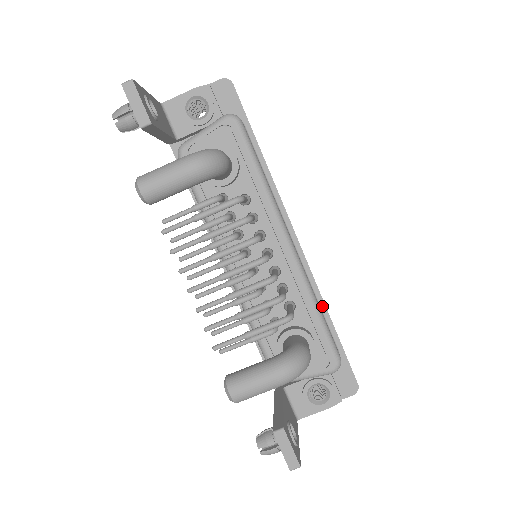
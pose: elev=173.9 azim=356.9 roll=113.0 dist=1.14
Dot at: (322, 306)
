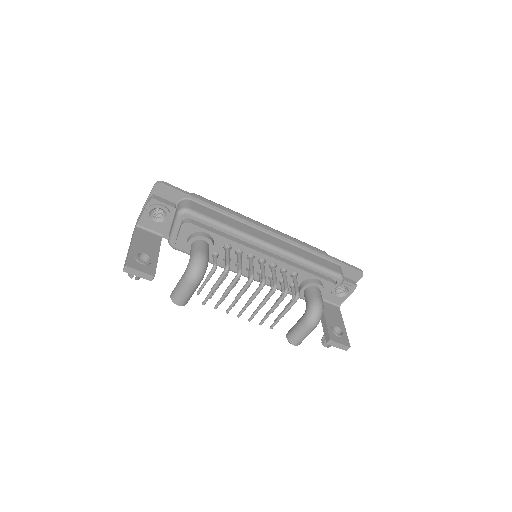
Dot at: (313, 252)
